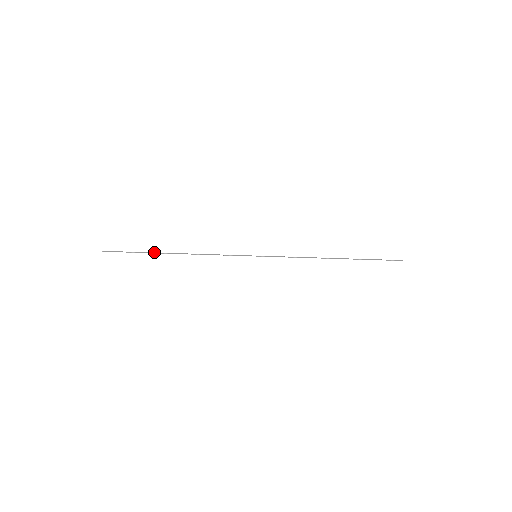
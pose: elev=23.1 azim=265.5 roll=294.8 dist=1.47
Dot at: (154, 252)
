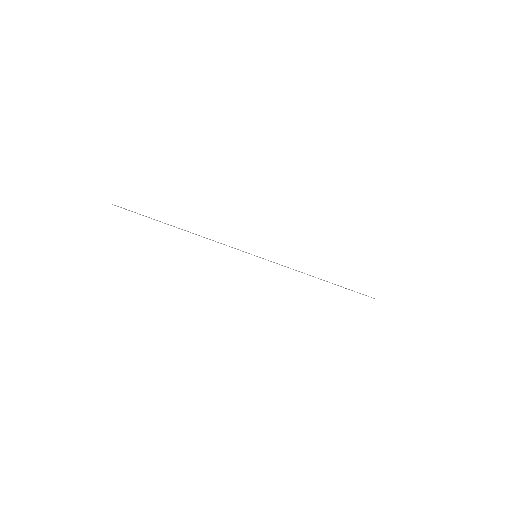
Dot at: occluded
